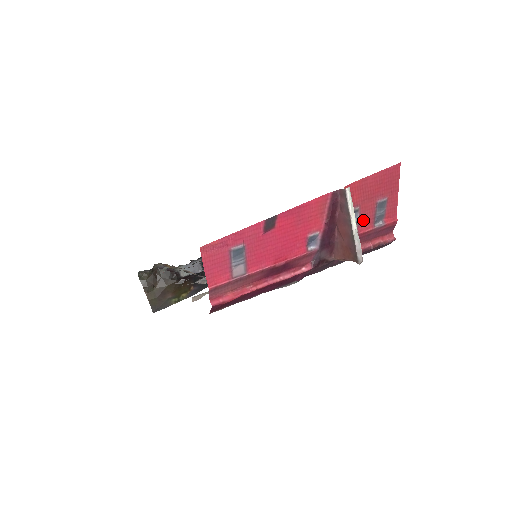
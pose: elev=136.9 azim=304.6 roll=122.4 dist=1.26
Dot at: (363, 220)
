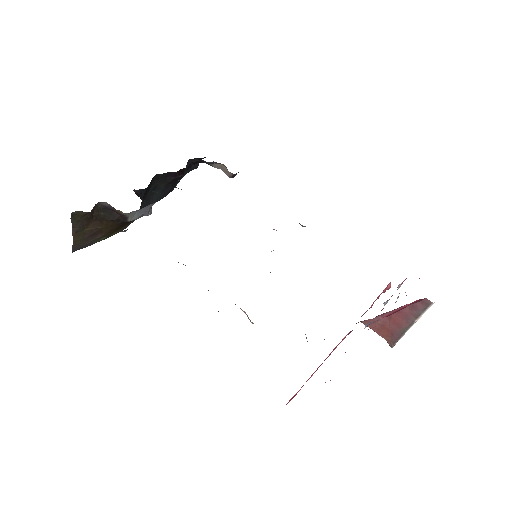
Dot at: occluded
